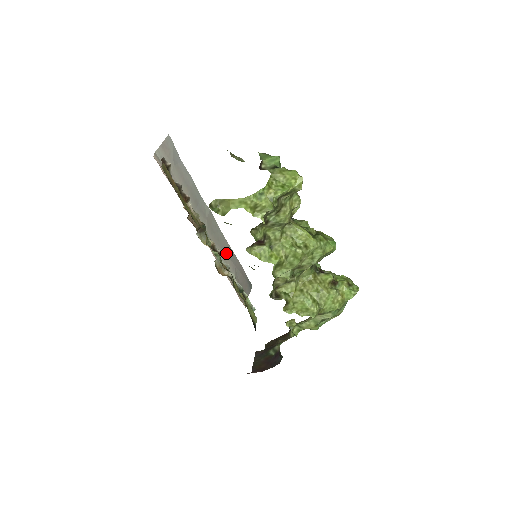
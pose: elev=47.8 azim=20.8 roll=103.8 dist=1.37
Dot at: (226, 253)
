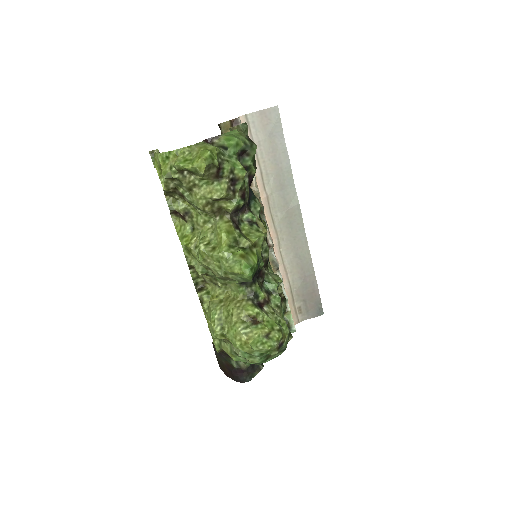
Dot at: (299, 257)
